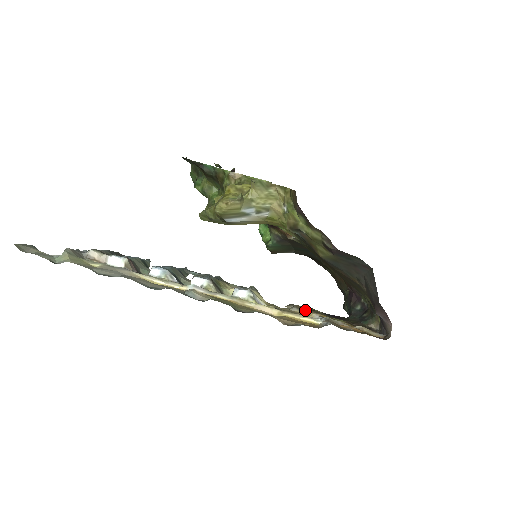
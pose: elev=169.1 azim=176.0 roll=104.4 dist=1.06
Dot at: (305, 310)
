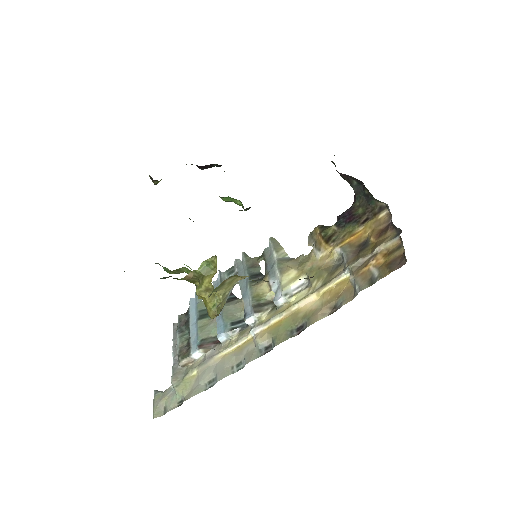
Dot at: (325, 247)
